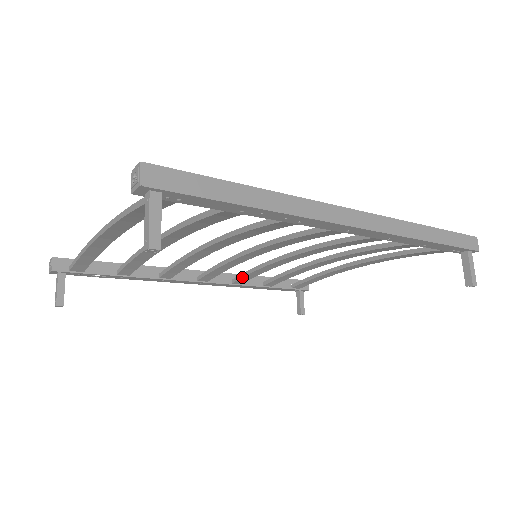
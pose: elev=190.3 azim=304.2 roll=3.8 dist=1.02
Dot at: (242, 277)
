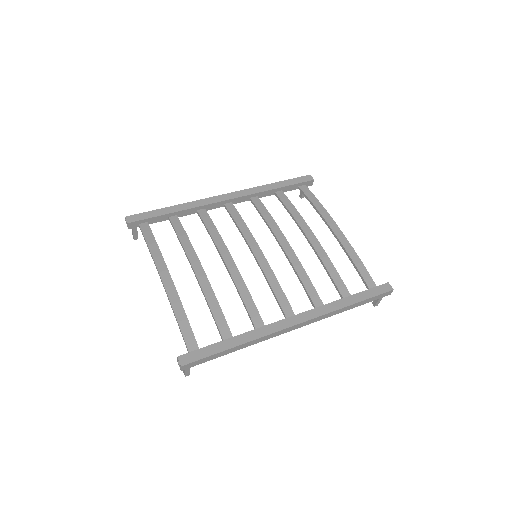
Dot at: (256, 209)
